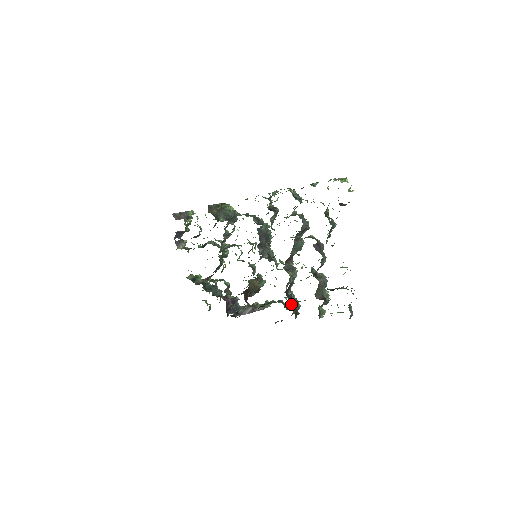
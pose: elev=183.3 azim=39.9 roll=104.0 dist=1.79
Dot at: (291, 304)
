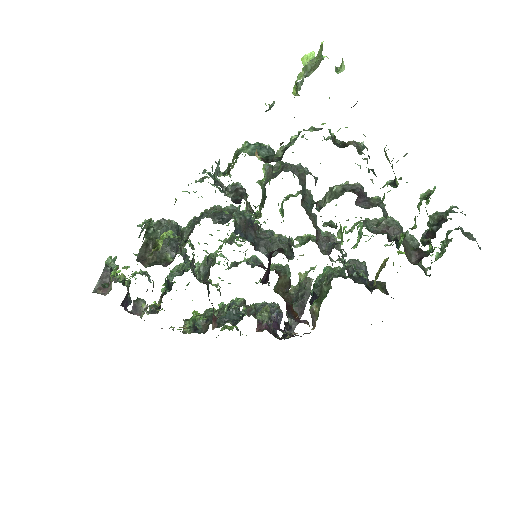
Dot at: (367, 284)
